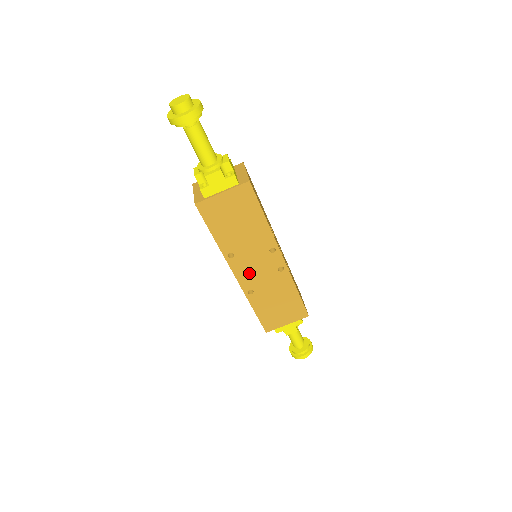
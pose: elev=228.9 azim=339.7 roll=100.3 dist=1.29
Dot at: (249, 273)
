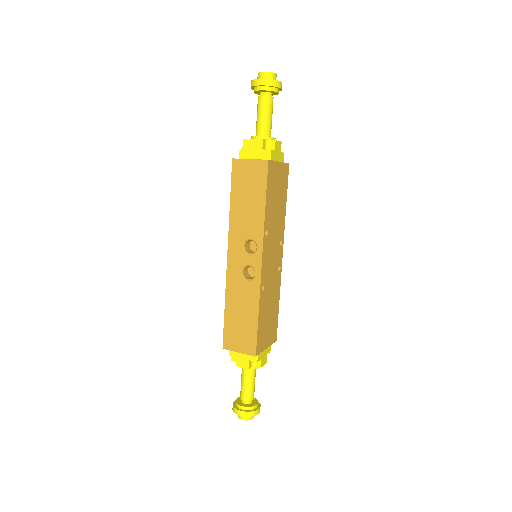
Dot at: (268, 262)
